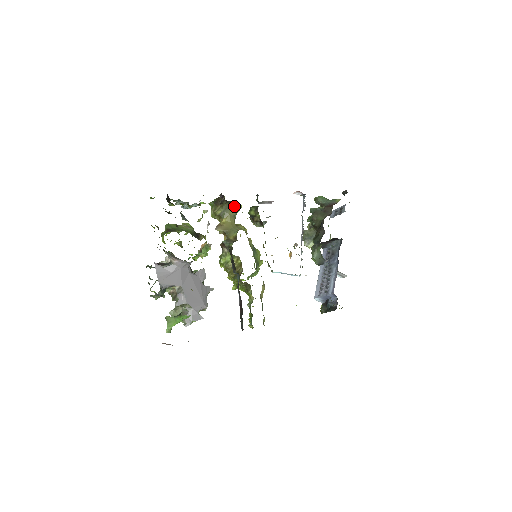
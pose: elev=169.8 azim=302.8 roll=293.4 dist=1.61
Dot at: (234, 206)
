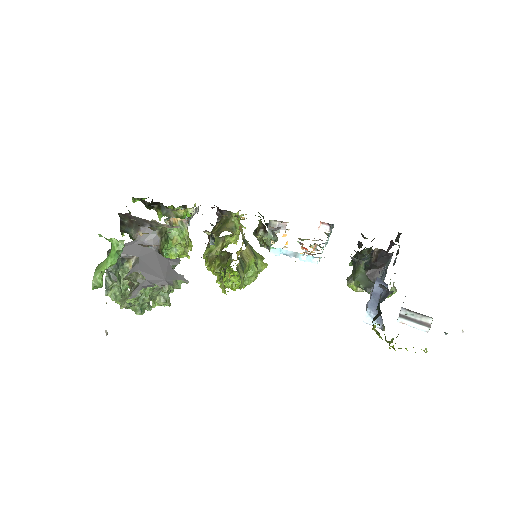
Dot at: (232, 219)
